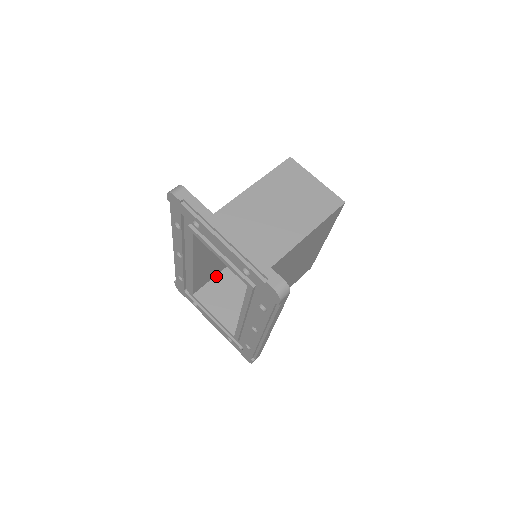
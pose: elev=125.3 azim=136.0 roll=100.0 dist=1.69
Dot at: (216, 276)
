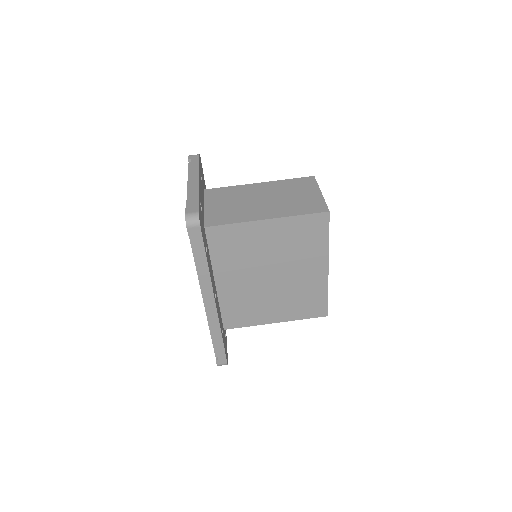
Dot at: occluded
